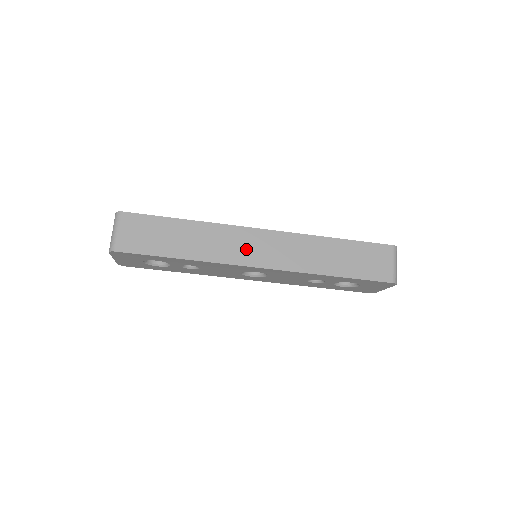
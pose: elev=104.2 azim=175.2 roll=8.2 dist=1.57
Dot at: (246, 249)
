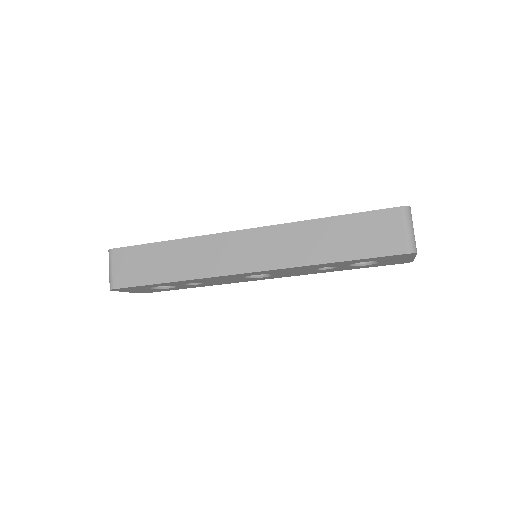
Dot at: (231, 256)
